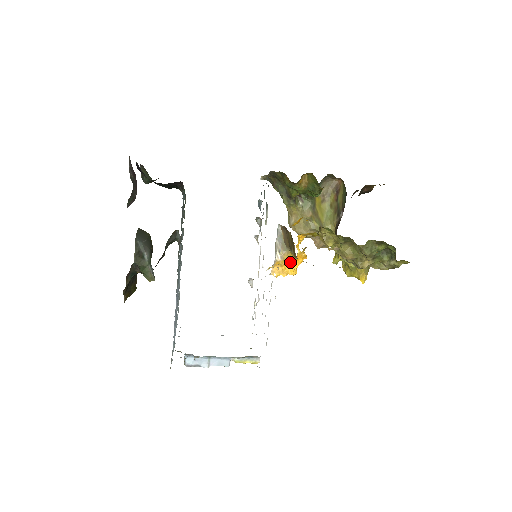
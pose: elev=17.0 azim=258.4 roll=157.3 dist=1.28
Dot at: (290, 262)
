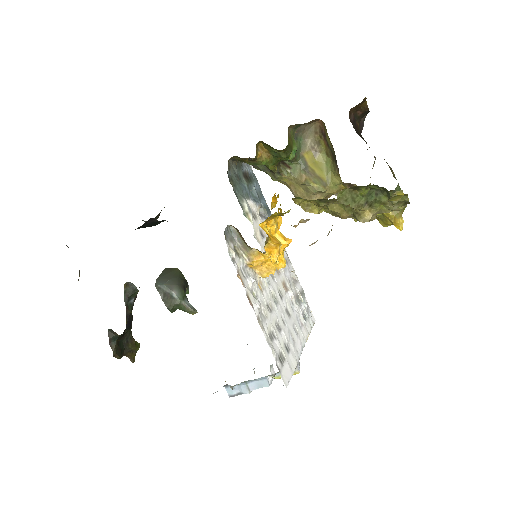
Dot at: (267, 257)
